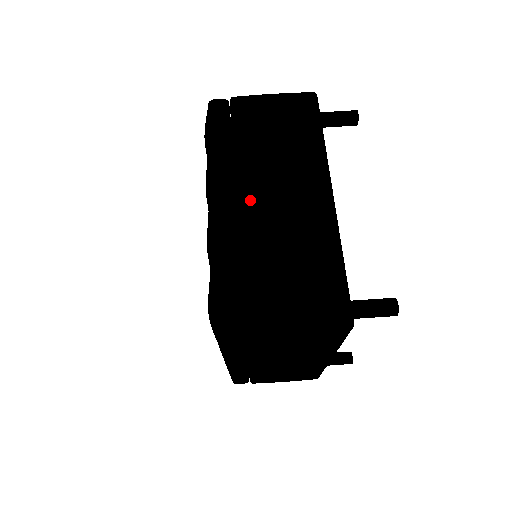
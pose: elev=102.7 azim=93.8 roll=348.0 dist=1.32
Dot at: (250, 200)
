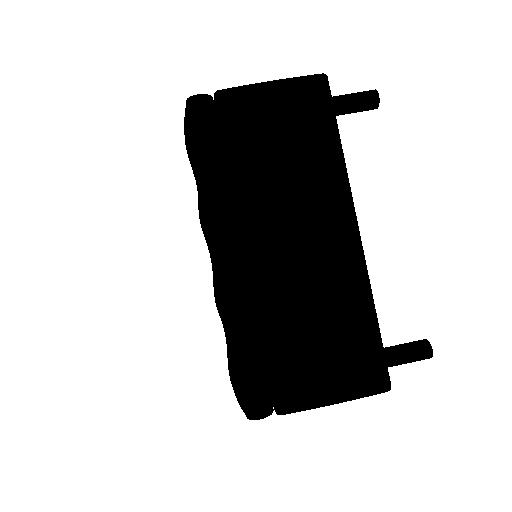
Dot at: occluded
